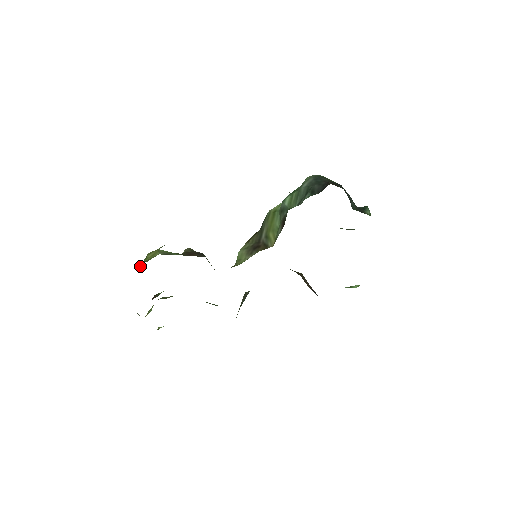
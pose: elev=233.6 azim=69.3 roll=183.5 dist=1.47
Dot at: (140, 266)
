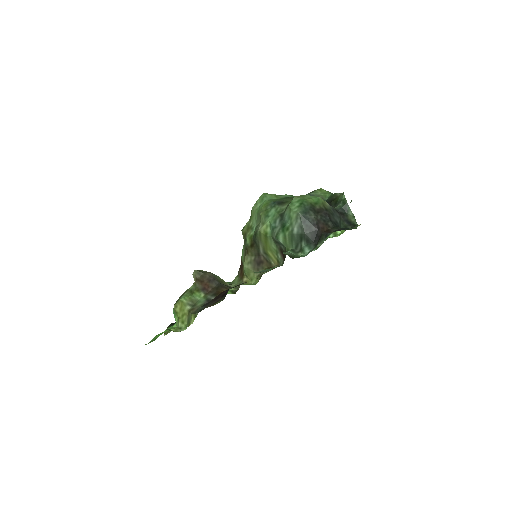
Dot at: (176, 321)
